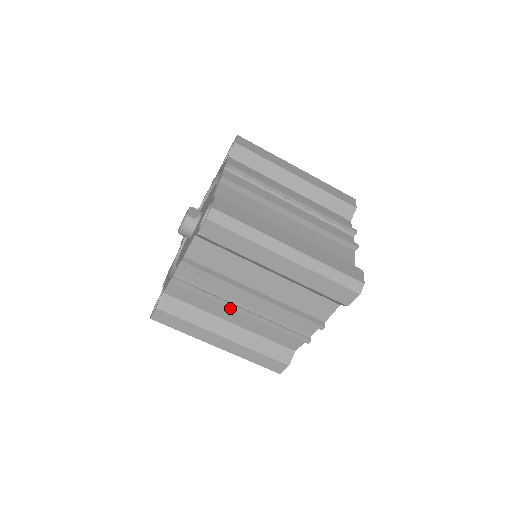
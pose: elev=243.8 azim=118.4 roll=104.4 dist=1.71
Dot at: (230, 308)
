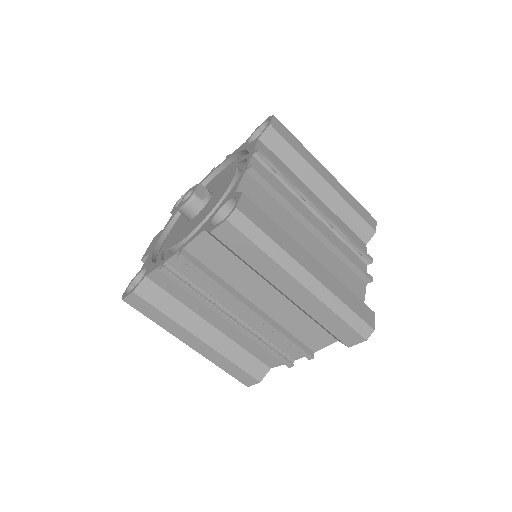
Dot at: (218, 313)
